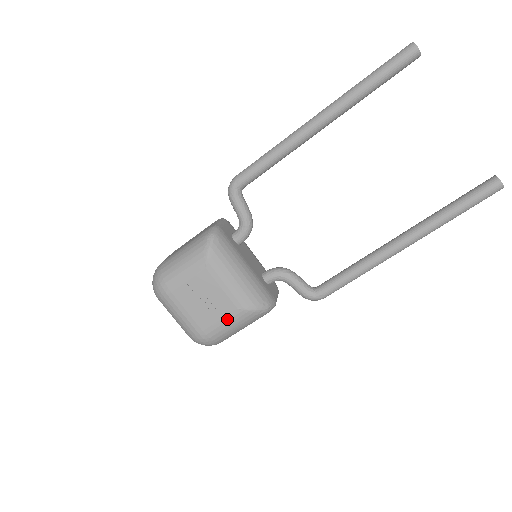
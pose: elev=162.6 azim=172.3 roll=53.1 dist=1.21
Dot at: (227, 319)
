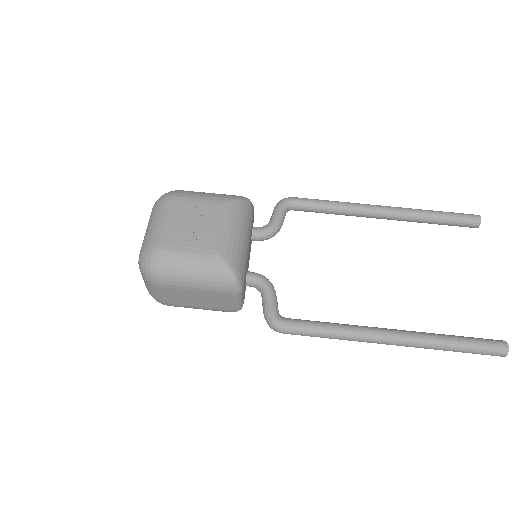
Dot at: (197, 251)
